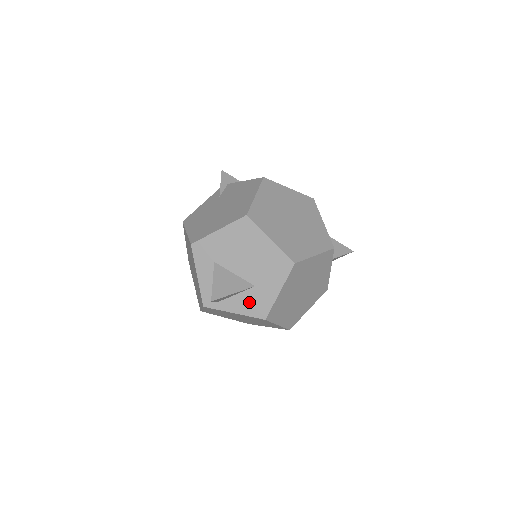
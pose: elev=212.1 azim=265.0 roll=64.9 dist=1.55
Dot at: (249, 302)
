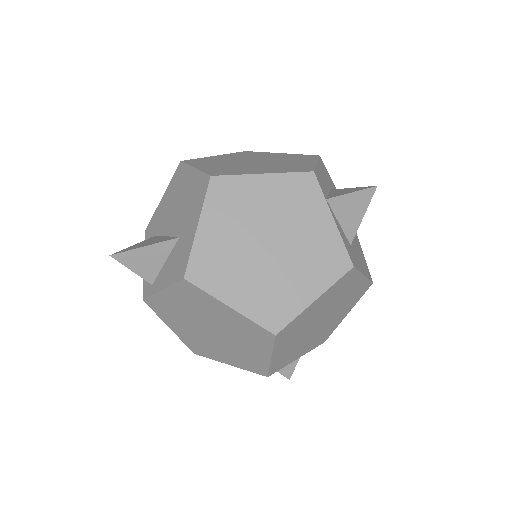
Dot at: (173, 264)
